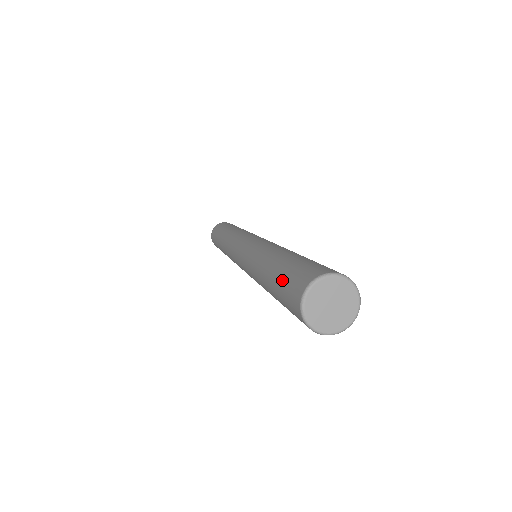
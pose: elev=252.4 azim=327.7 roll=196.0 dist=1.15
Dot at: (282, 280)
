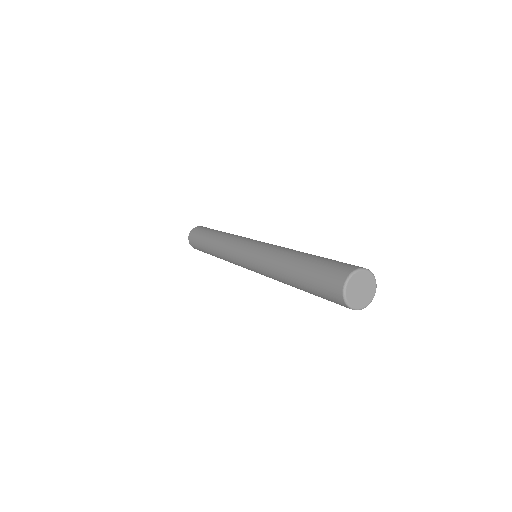
Dot at: (328, 261)
